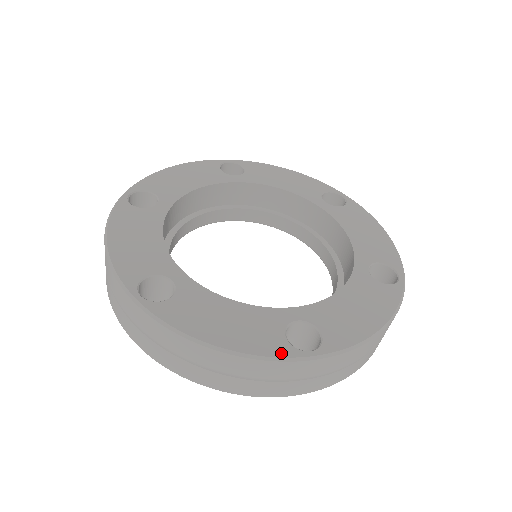
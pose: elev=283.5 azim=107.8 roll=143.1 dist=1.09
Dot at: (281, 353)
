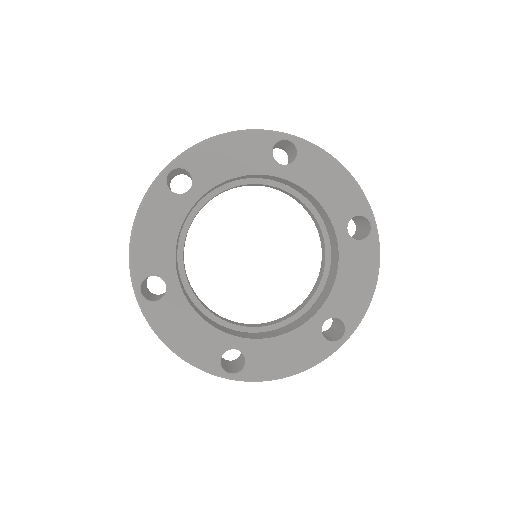
Dot at: (328, 352)
